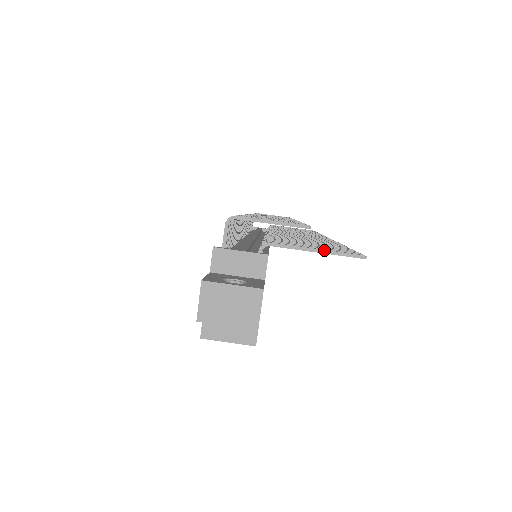
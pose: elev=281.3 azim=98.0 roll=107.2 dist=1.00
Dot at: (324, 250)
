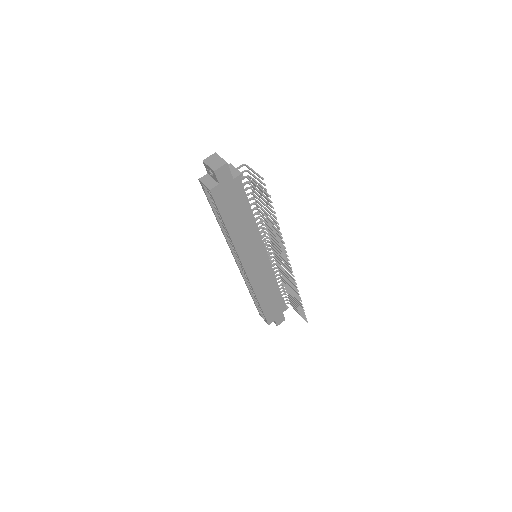
Dot at: (260, 187)
